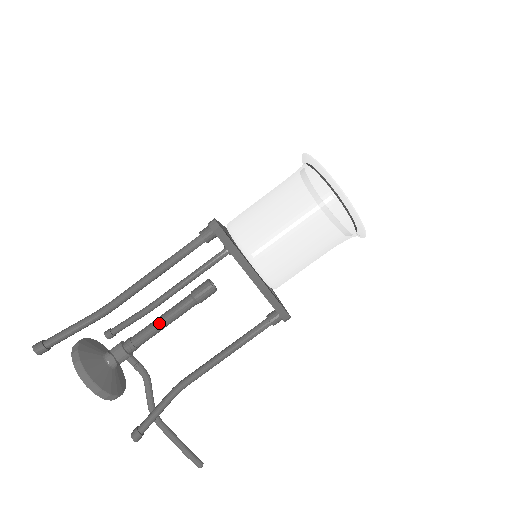
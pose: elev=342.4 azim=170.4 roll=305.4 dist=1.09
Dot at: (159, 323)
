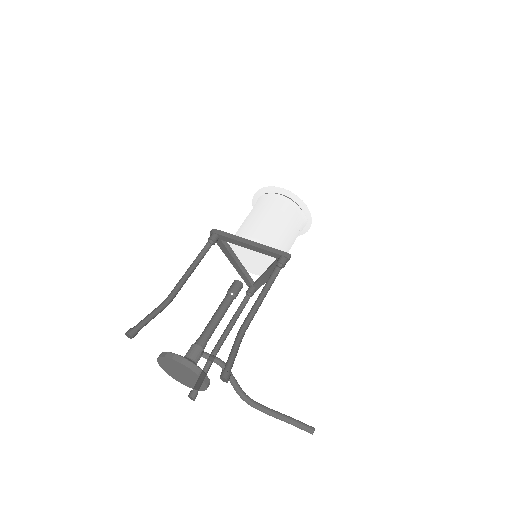
Dot at: (213, 317)
